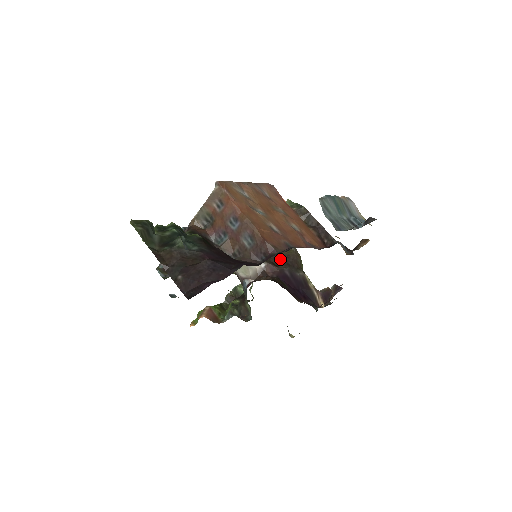
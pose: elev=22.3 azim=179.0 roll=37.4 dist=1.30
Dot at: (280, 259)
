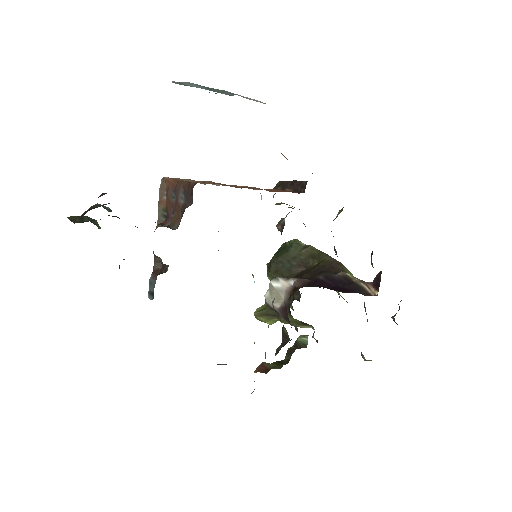
Dot at: (314, 272)
